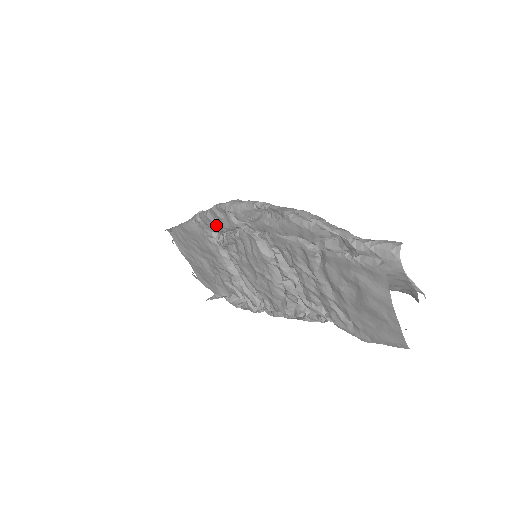
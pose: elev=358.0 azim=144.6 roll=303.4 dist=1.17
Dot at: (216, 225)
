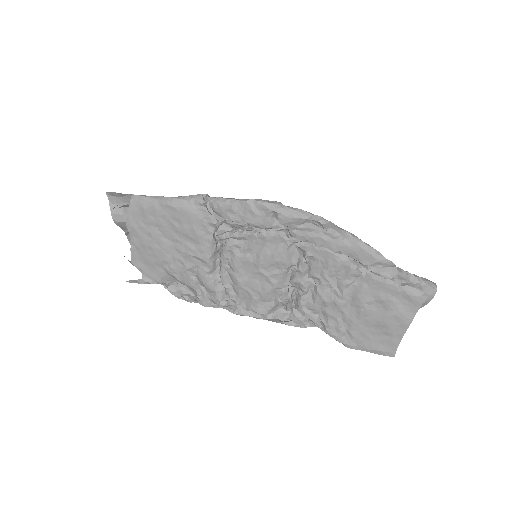
Dot at: (237, 217)
